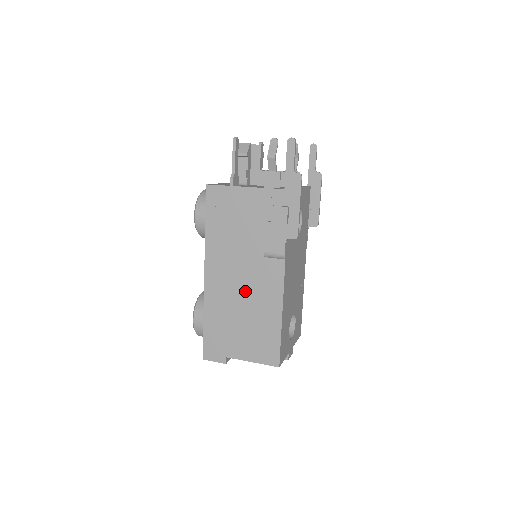
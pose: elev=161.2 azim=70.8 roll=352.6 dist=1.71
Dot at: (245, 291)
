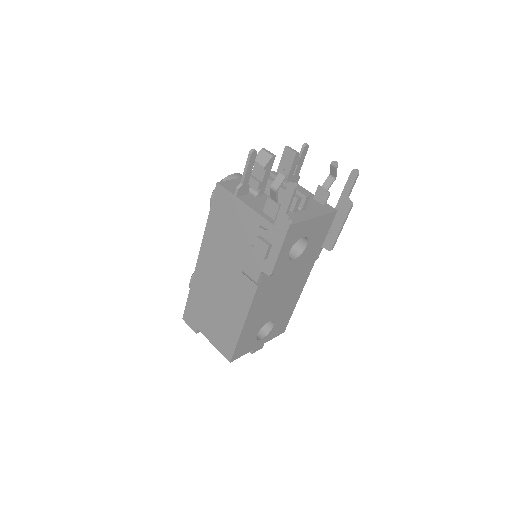
Dot at: (222, 290)
